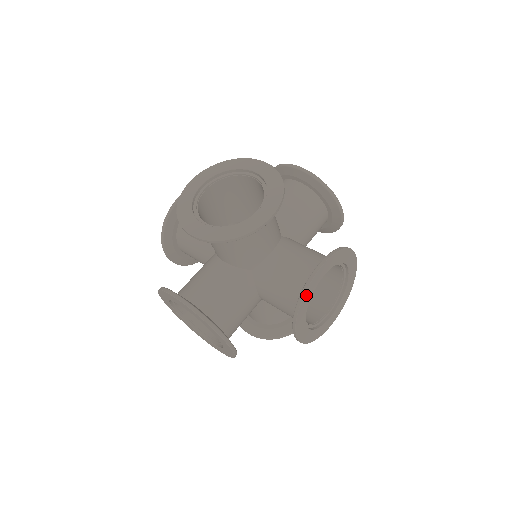
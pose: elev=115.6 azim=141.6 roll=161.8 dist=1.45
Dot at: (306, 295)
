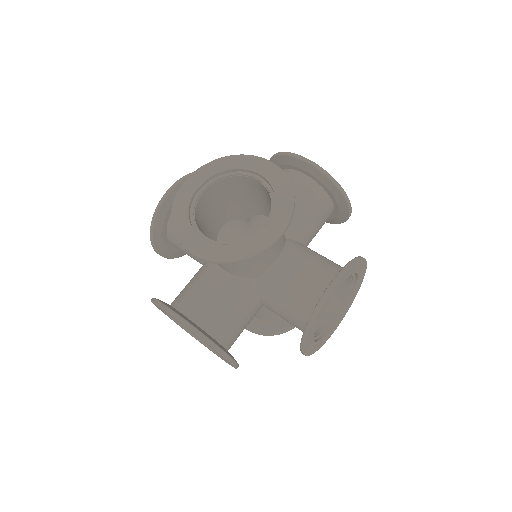
Dot at: (317, 316)
